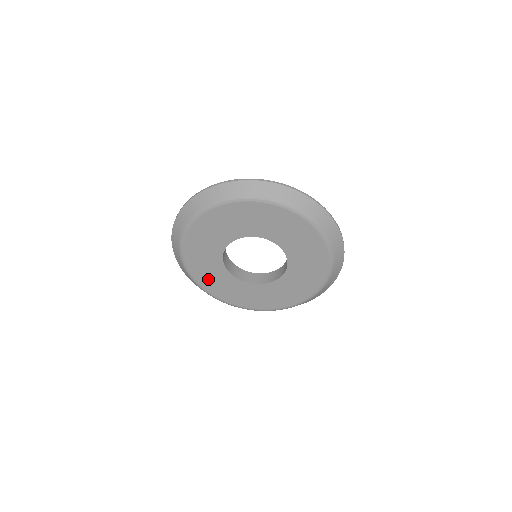
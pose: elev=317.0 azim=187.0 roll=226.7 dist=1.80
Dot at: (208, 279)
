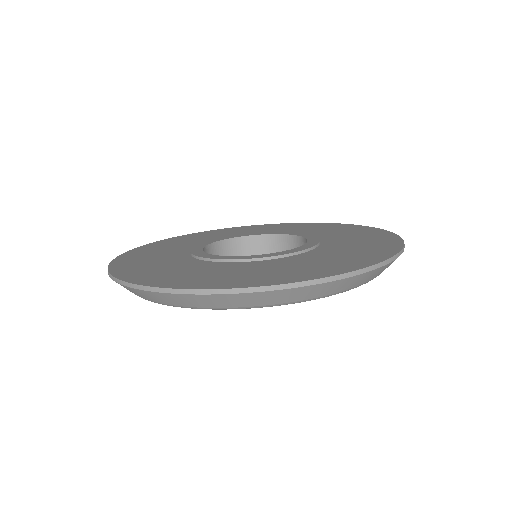
Dot at: occluded
